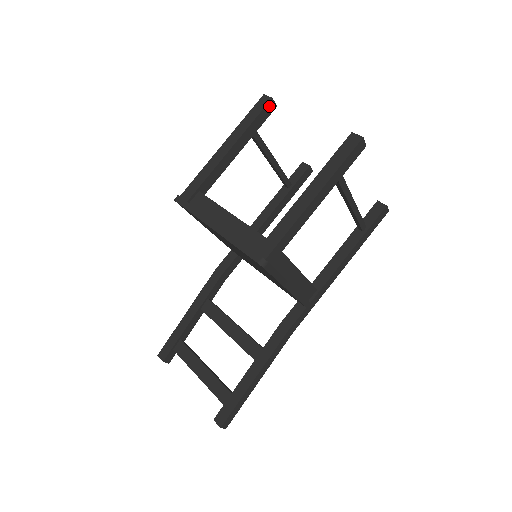
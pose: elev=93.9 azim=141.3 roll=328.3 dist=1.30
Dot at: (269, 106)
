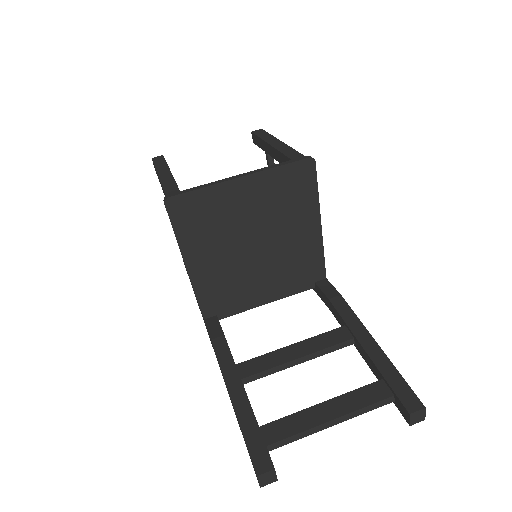
Dot at: occluded
